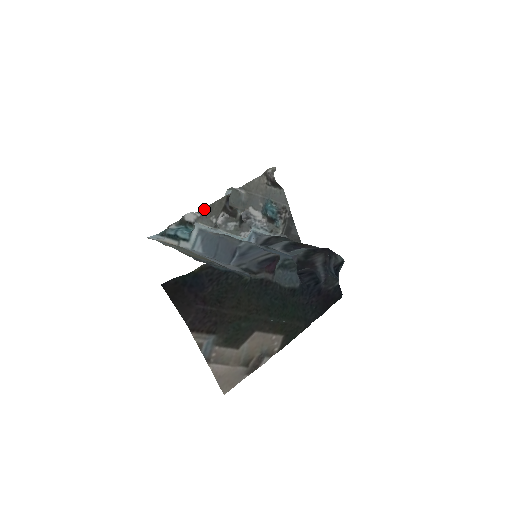
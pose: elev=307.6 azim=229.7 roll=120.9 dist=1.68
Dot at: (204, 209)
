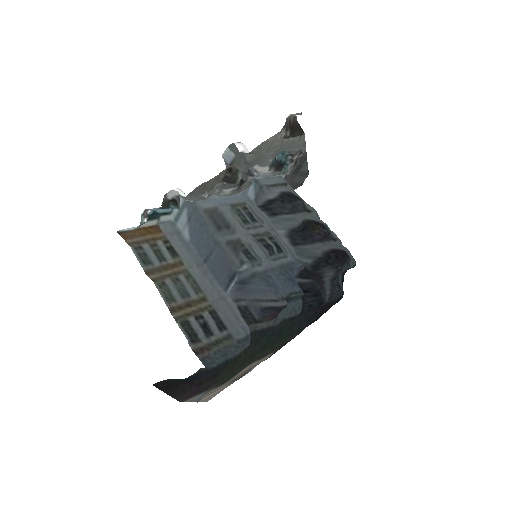
Dot at: (195, 189)
